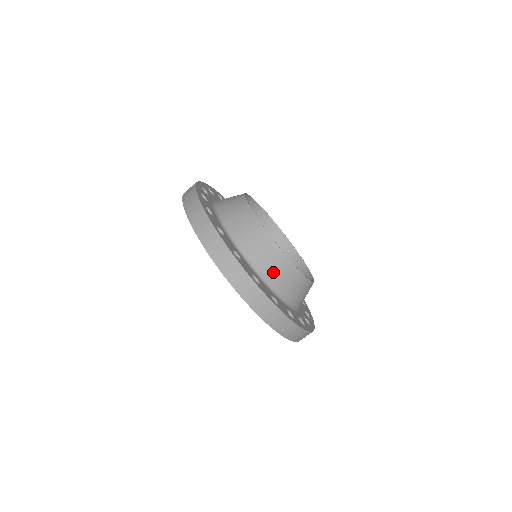
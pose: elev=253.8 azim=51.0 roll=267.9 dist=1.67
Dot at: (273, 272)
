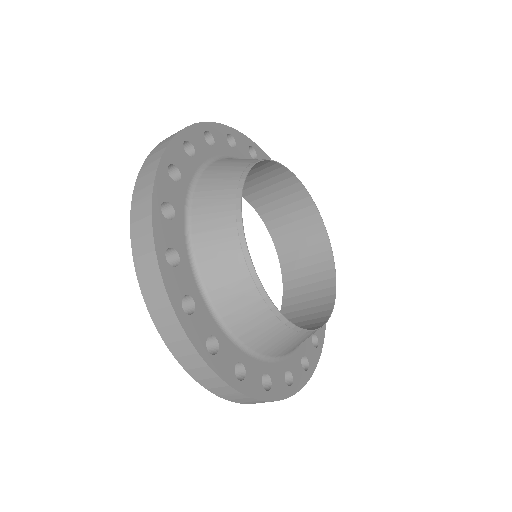
Dot at: occluded
